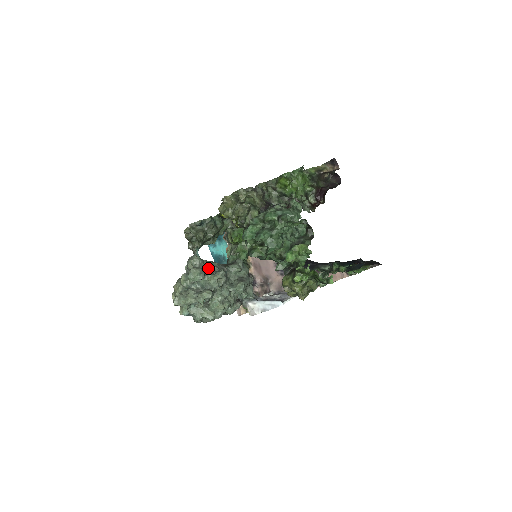
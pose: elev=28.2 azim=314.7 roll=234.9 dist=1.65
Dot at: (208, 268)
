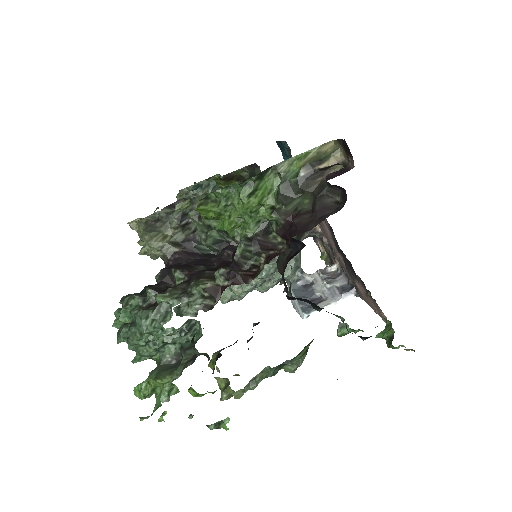
Dot at: occluded
